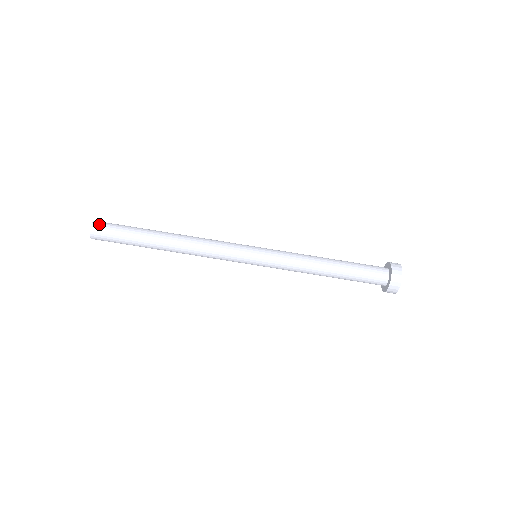
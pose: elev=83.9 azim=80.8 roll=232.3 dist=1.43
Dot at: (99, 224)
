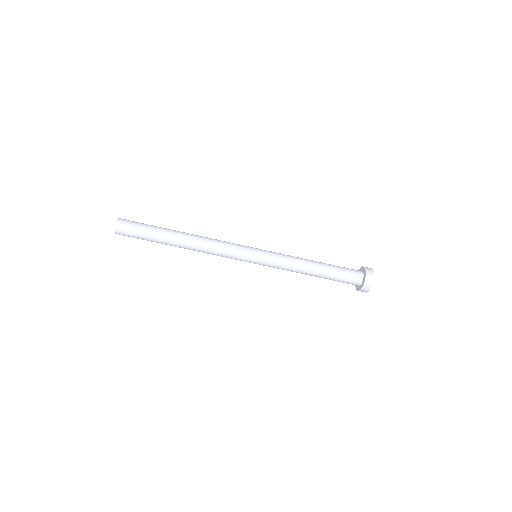
Dot at: (124, 220)
